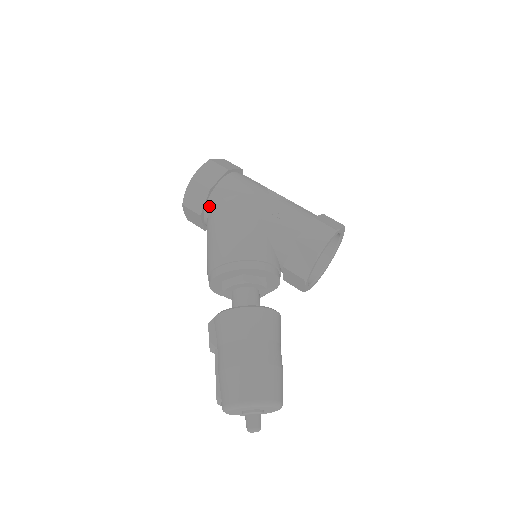
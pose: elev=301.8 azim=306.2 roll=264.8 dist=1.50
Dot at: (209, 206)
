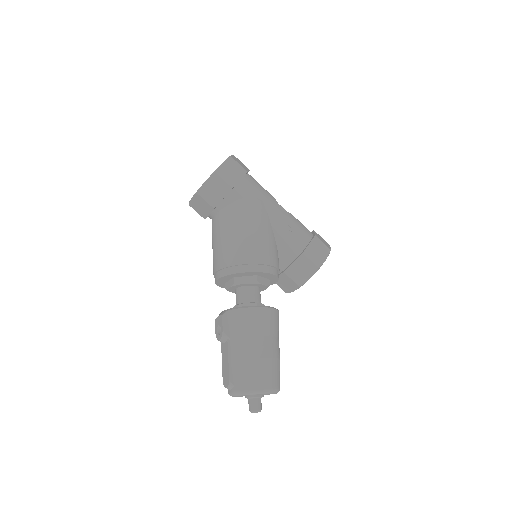
Dot at: (225, 202)
